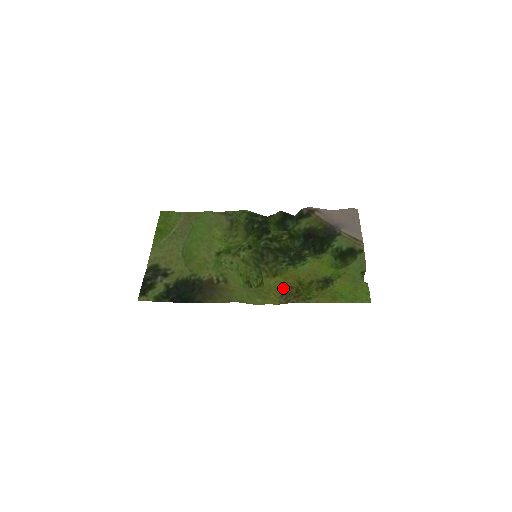
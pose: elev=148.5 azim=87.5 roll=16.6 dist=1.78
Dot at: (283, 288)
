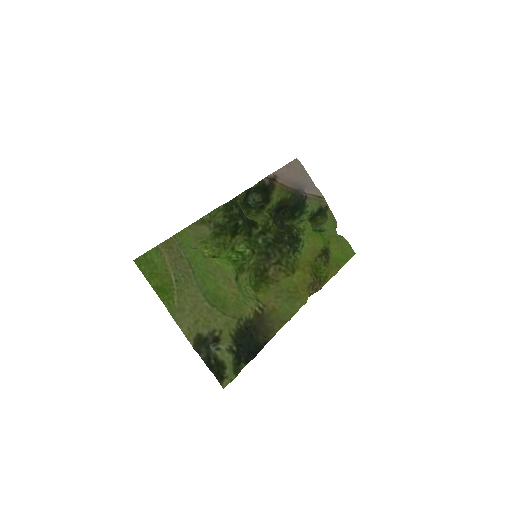
Dot at: (307, 280)
